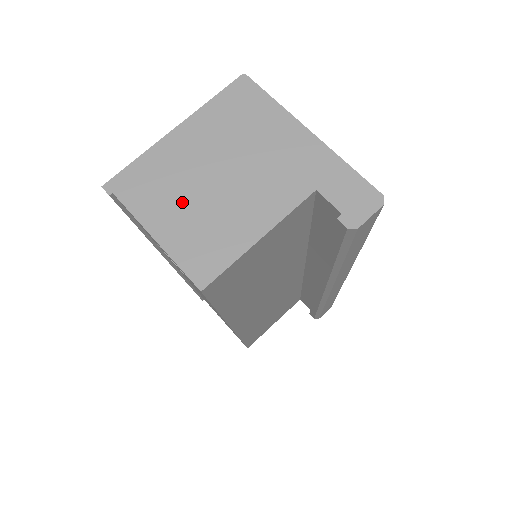
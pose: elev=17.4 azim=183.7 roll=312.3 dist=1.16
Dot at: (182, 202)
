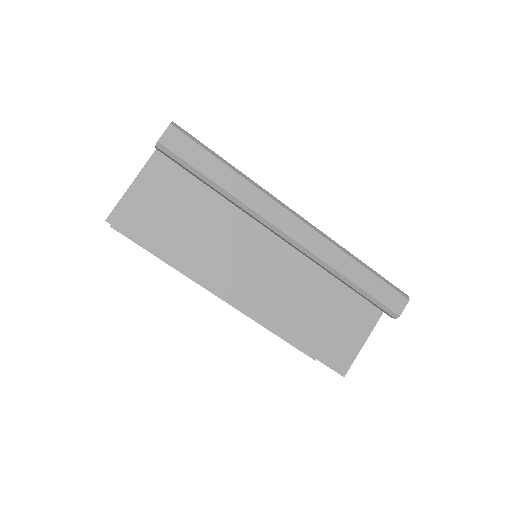
Dot at: occluded
